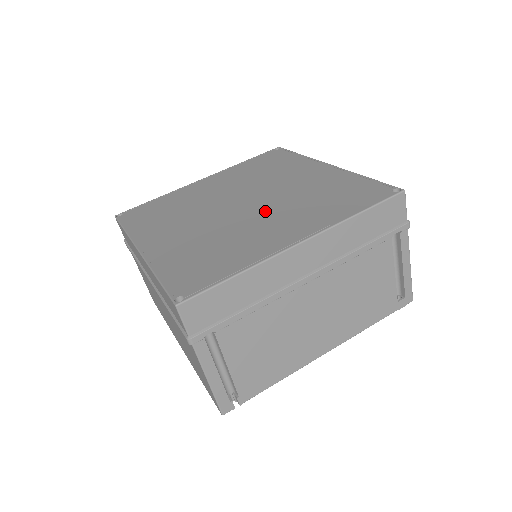
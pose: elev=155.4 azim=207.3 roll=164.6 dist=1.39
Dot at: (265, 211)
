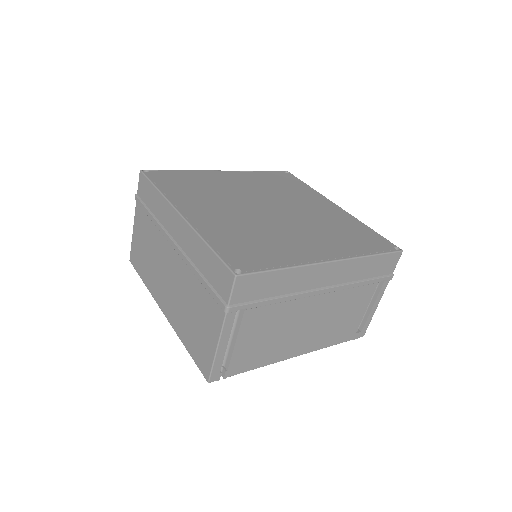
Dot at: (293, 223)
